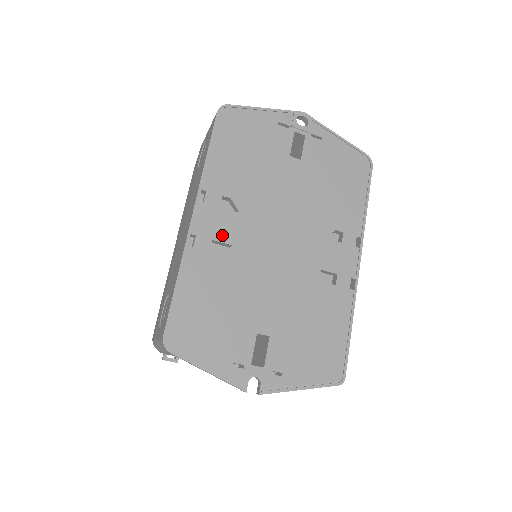
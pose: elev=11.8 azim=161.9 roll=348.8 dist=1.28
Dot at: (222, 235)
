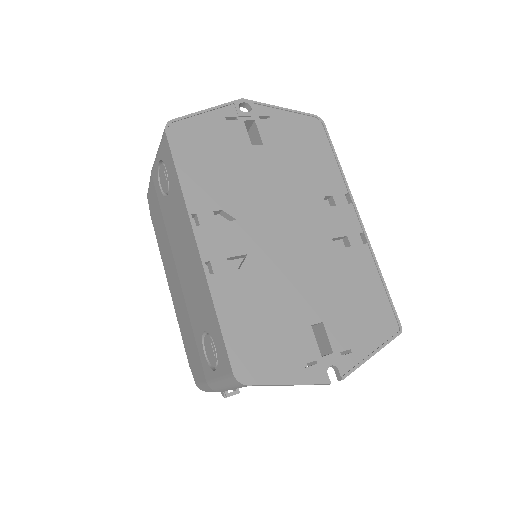
Dot at: (233, 249)
